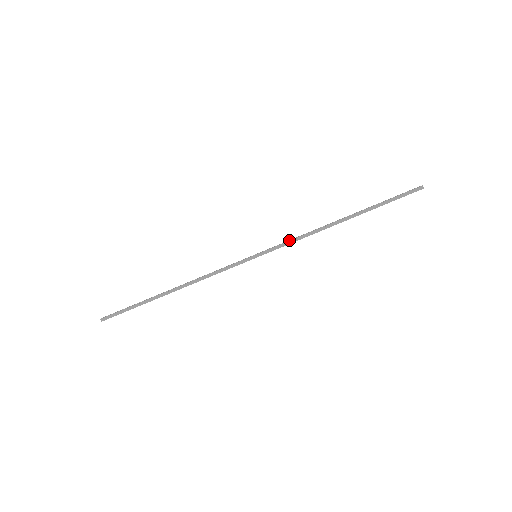
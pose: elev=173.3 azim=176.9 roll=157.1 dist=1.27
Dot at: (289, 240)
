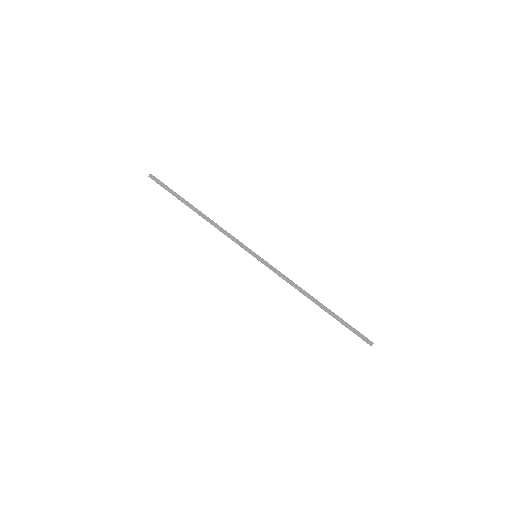
Dot at: occluded
